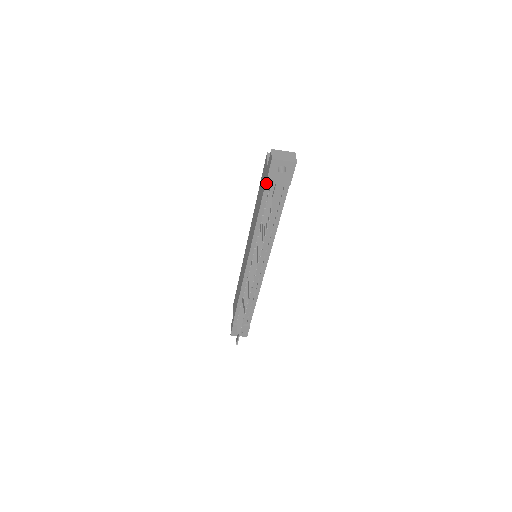
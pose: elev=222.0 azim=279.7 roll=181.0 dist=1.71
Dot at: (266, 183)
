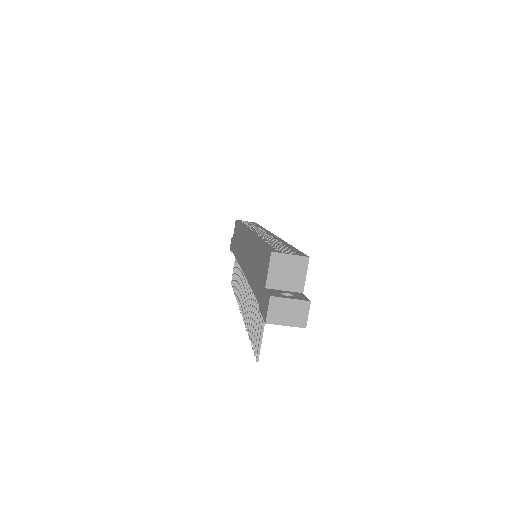
Dot at: (260, 303)
